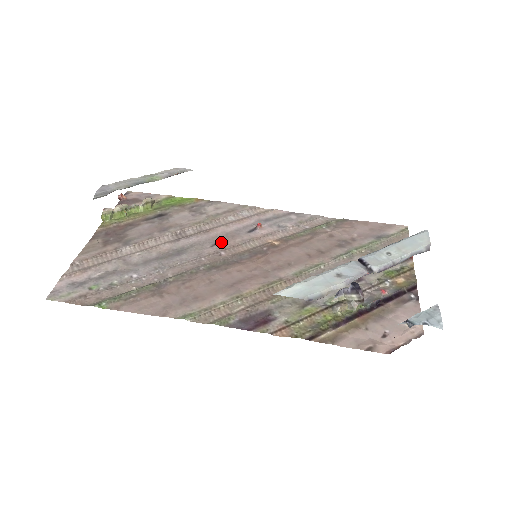
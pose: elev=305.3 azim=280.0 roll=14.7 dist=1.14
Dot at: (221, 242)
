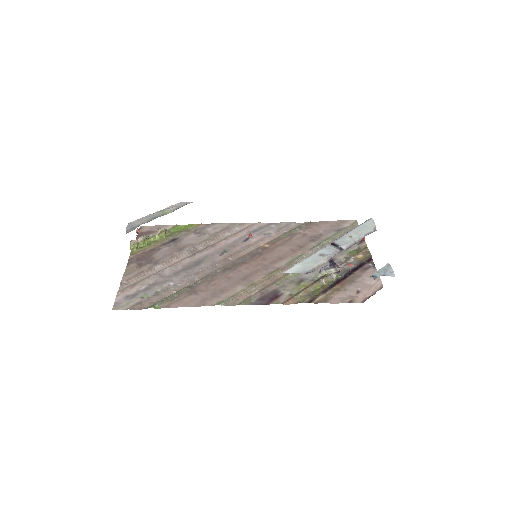
Dot at: (226, 251)
